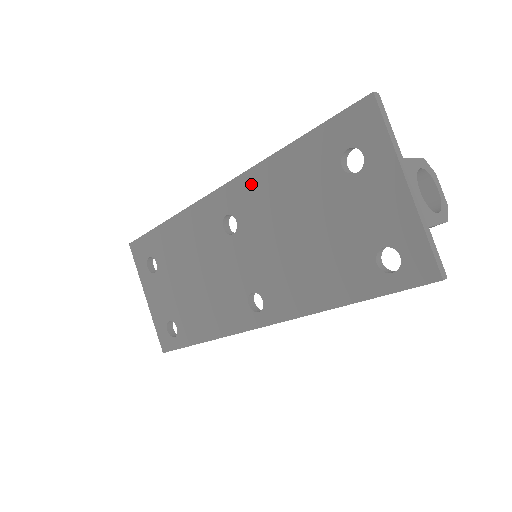
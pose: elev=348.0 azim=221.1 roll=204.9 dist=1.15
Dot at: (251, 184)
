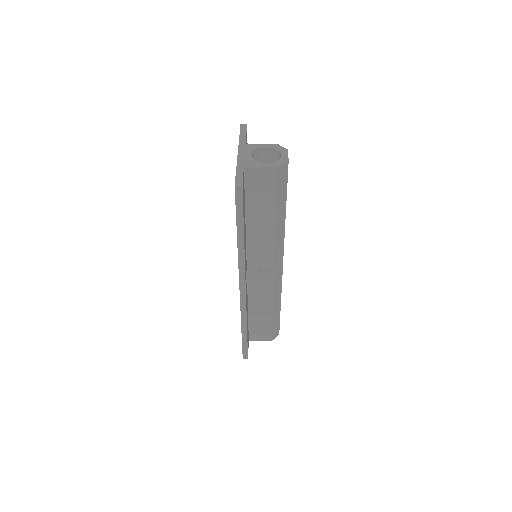
Dot at: occluded
